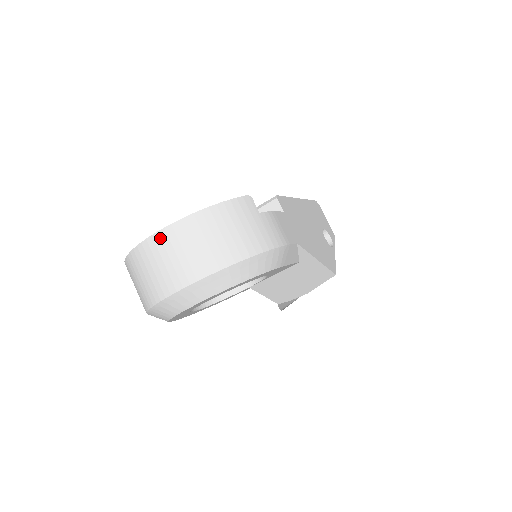
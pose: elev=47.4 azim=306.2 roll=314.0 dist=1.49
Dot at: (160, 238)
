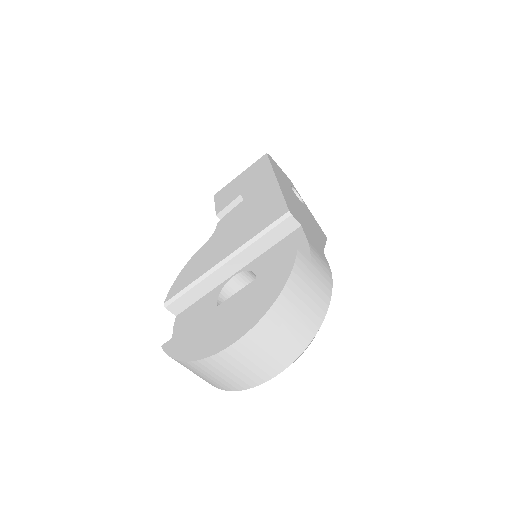
Dot at: (242, 345)
